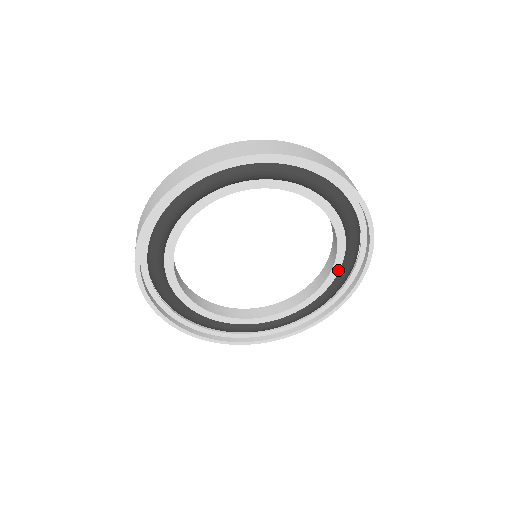
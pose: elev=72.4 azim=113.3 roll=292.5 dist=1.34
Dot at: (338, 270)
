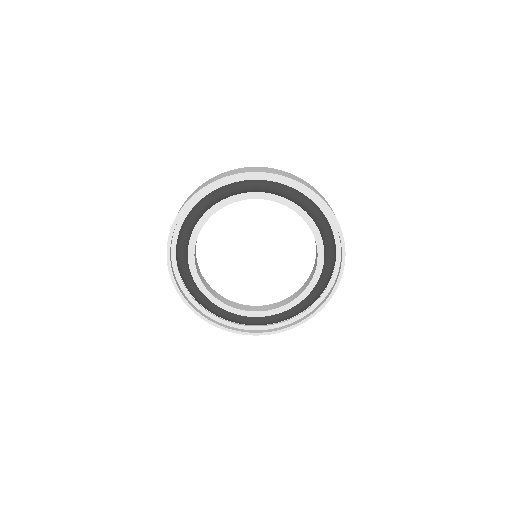
Dot at: (304, 298)
